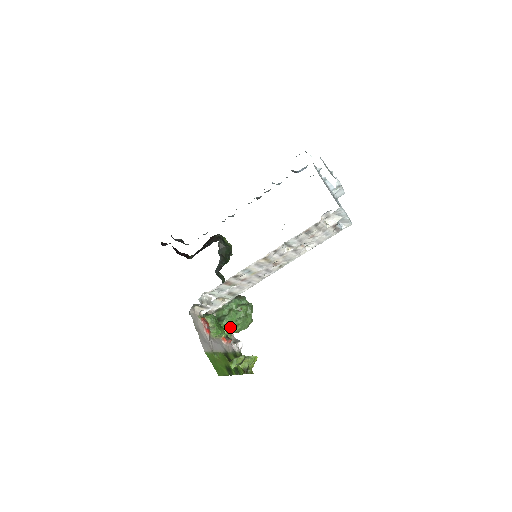
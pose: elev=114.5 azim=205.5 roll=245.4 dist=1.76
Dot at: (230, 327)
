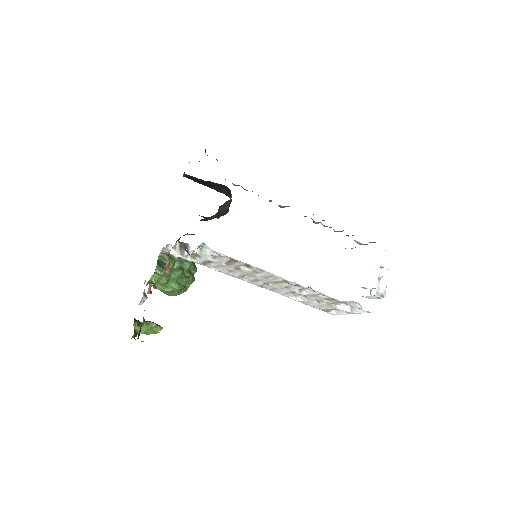
Dot at: occluded
